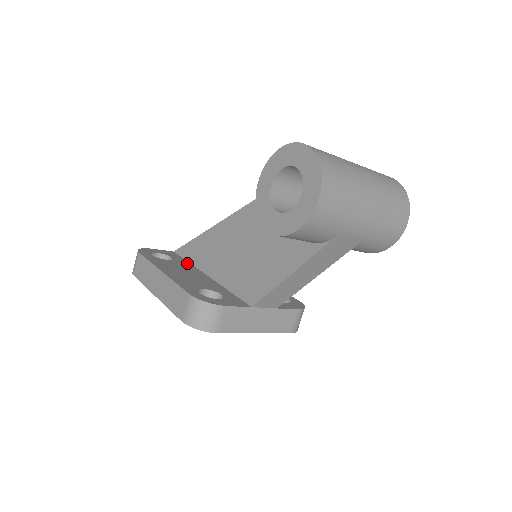
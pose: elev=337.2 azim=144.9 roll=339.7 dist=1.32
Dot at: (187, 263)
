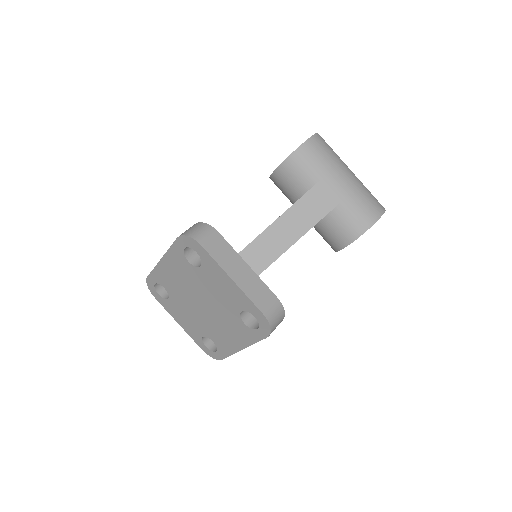
Dot at: occluded
